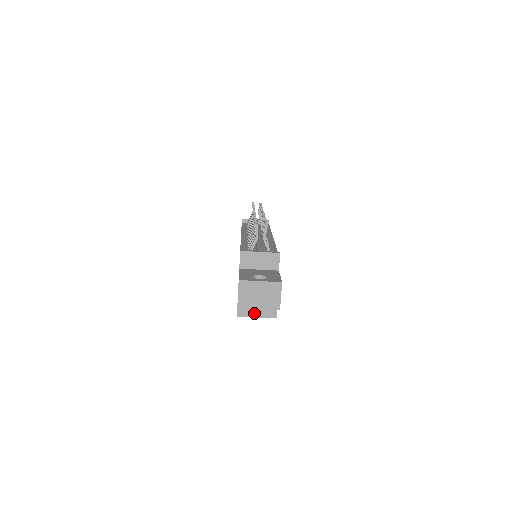
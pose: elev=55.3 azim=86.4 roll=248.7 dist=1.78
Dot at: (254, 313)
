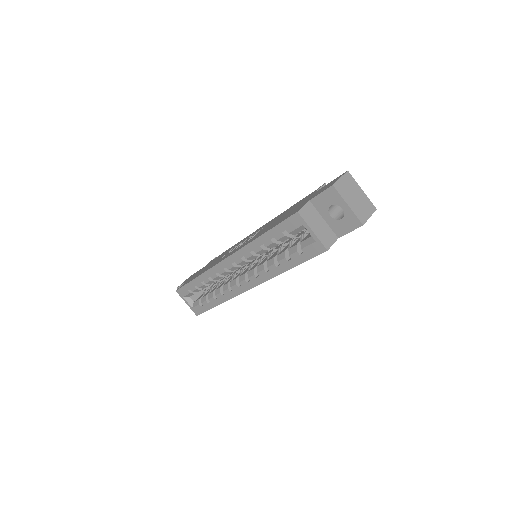
Dot at: (313, 226)
